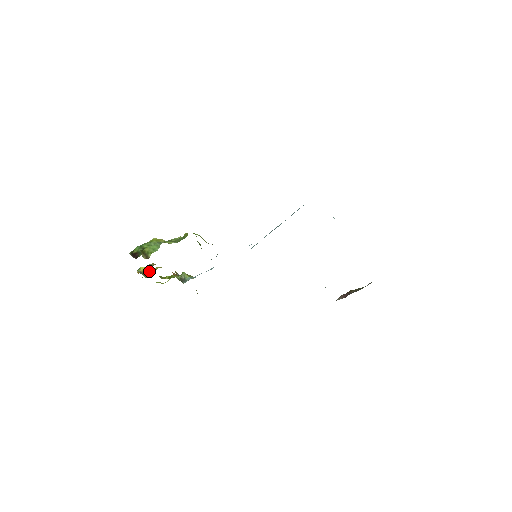
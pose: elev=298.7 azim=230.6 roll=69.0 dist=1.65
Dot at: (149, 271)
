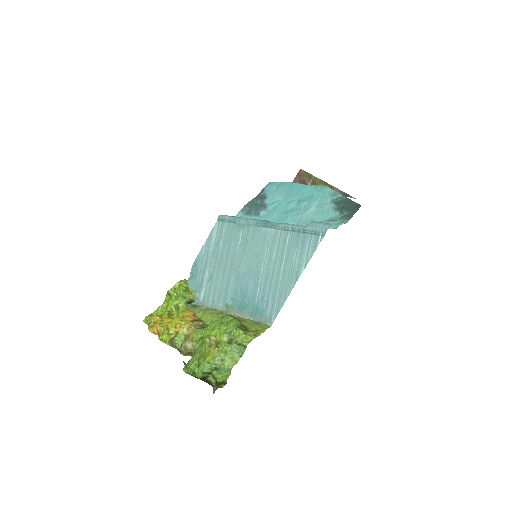
Dot at: (193, 353)
